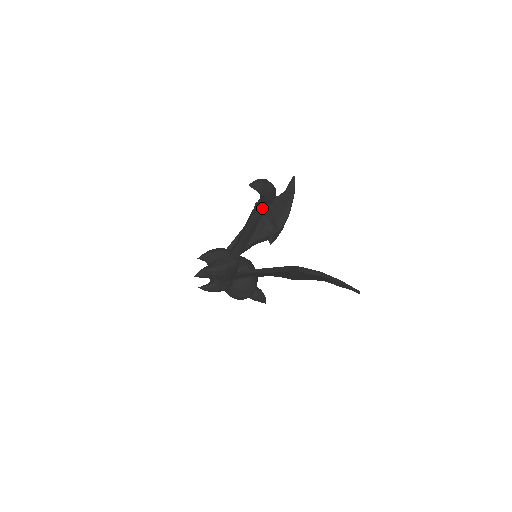
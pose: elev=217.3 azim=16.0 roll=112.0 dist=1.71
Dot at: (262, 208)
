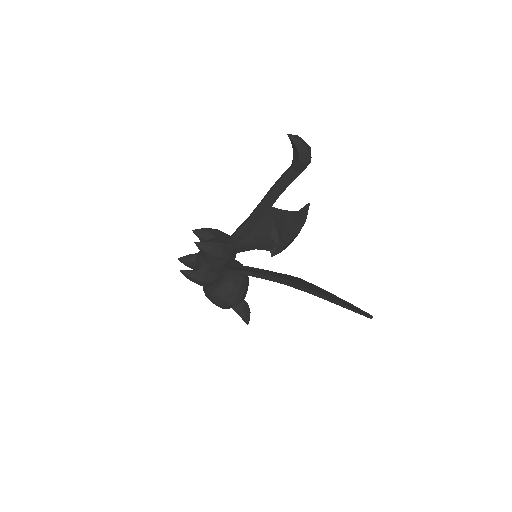
Dot at: (290, 175)
